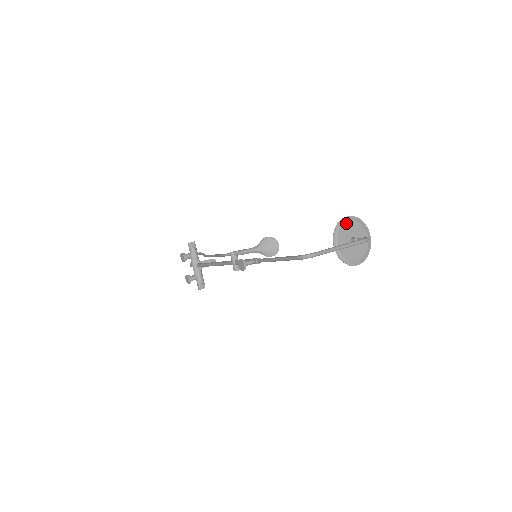
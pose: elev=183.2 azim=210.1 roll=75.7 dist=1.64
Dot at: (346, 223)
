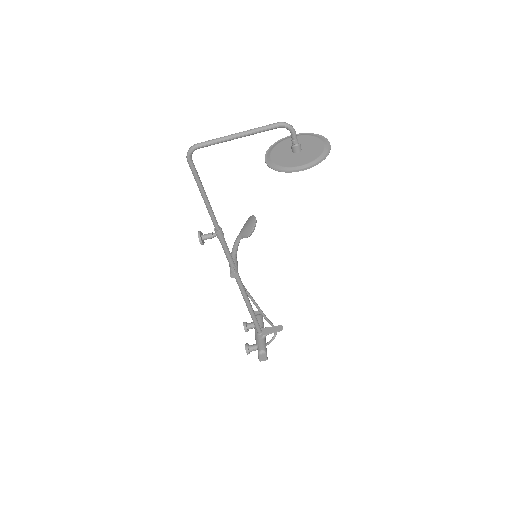
Dot at: (288, 139)
